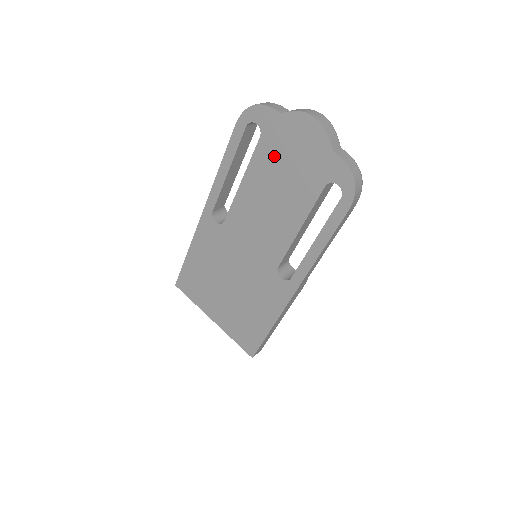
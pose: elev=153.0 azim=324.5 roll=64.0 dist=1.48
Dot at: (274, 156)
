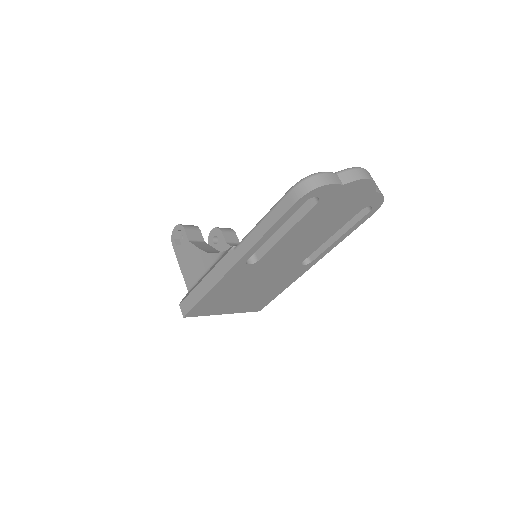
Dot at: (326, 209)
